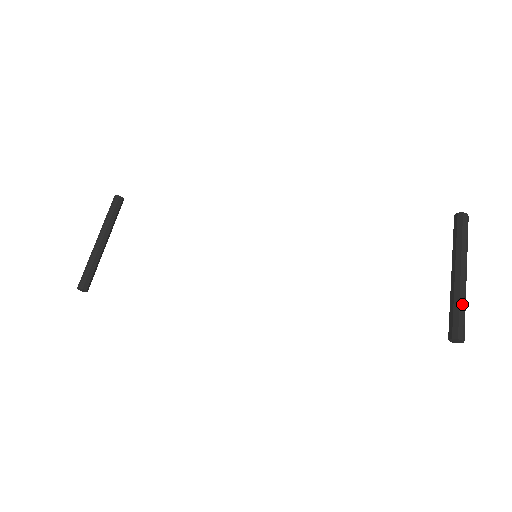
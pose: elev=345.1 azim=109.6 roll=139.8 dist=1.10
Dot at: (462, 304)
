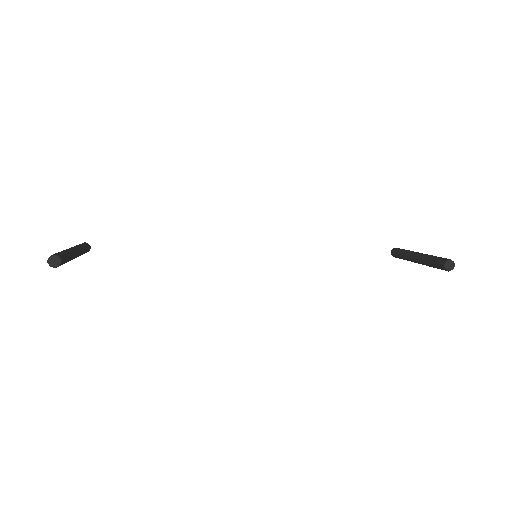
Dot at: occluded
